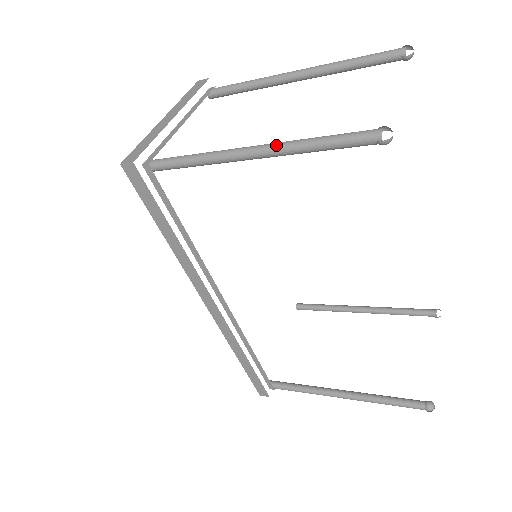
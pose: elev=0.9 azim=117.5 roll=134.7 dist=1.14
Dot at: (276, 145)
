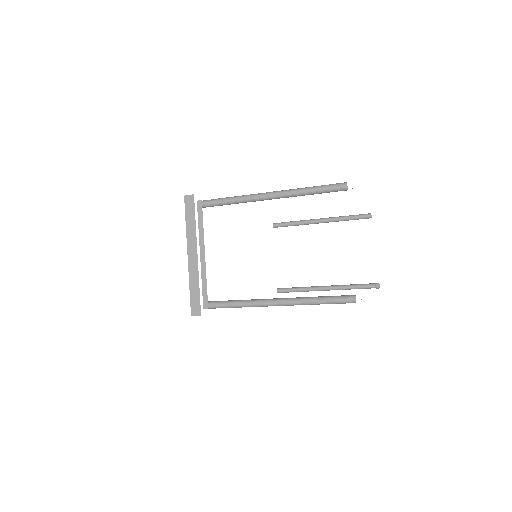
Dot at: (294, 303)
